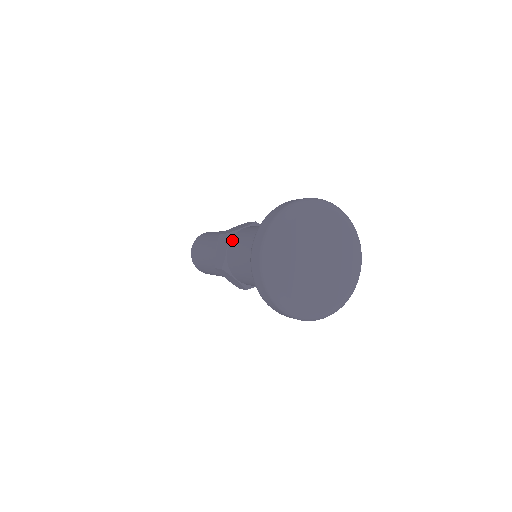
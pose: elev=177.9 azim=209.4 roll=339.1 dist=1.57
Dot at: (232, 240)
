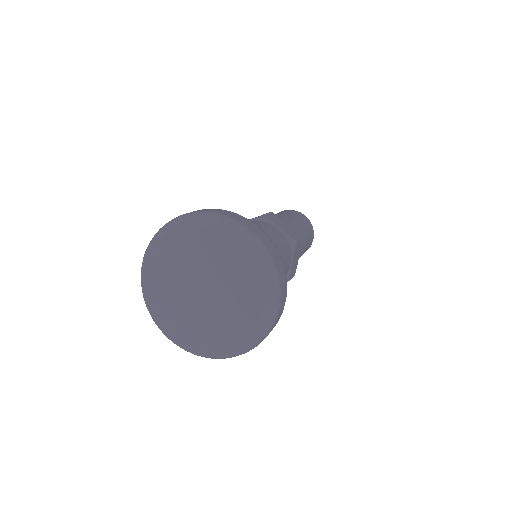
Dot at: (257, 220)
